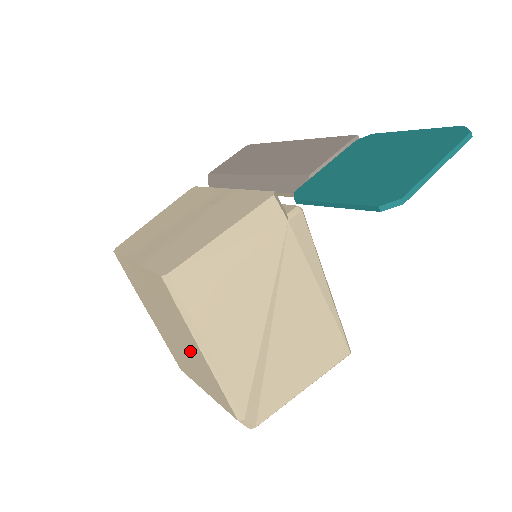
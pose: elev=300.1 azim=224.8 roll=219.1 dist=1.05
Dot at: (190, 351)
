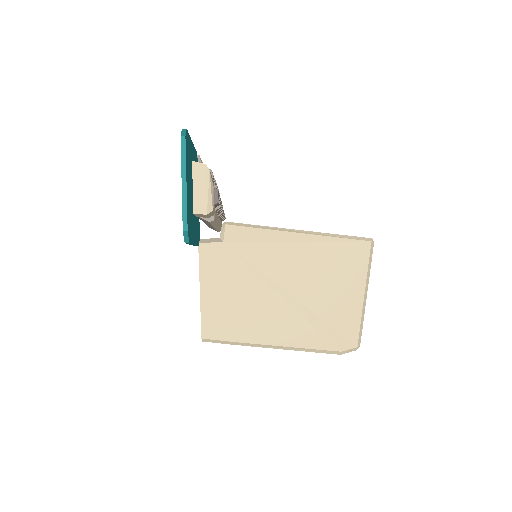
Dot at: occluded
